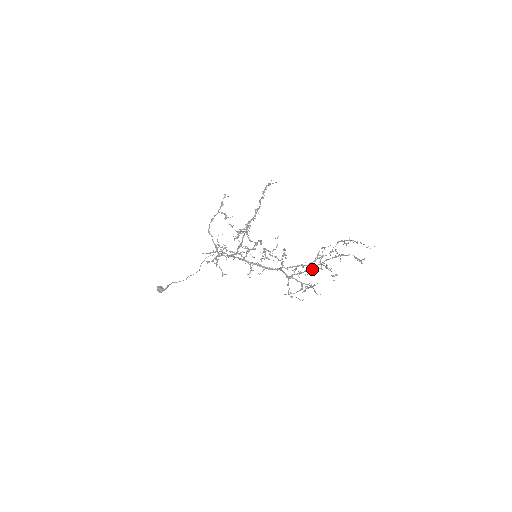
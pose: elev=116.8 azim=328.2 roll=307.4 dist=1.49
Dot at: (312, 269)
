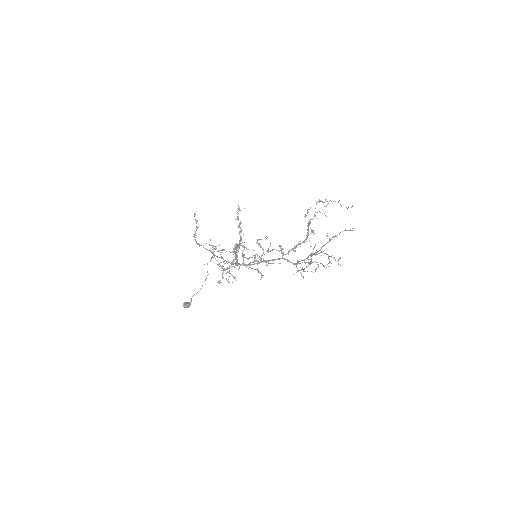
Dot at: (313, 254)
